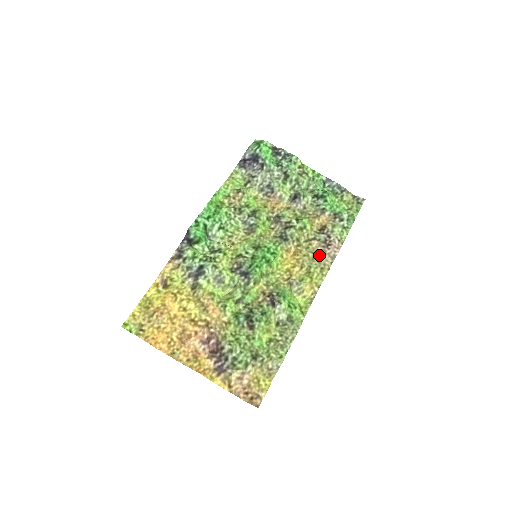
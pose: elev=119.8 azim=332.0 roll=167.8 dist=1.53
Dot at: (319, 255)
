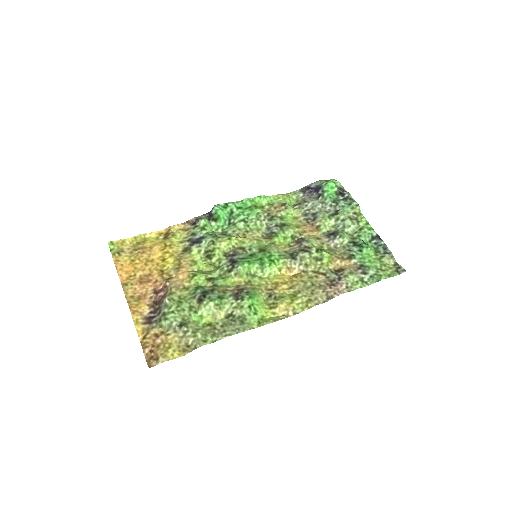
Dot at: (317, 288)
